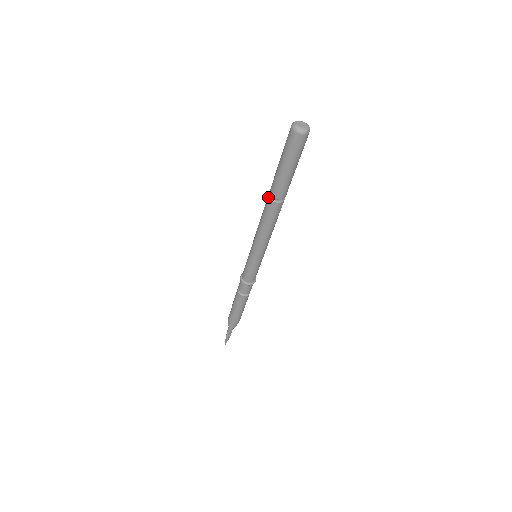
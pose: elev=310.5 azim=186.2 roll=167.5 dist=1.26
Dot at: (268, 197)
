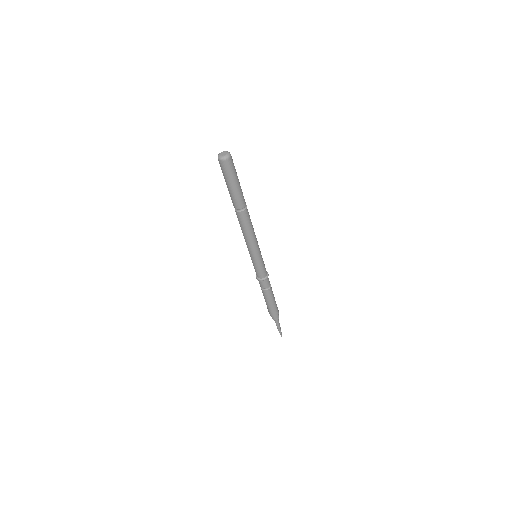
Dot at: (237, 212)
